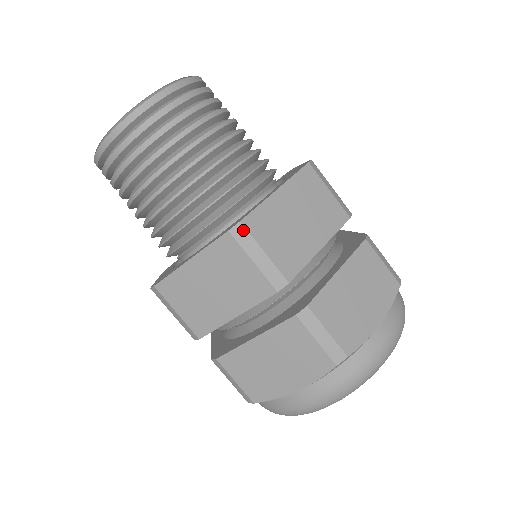
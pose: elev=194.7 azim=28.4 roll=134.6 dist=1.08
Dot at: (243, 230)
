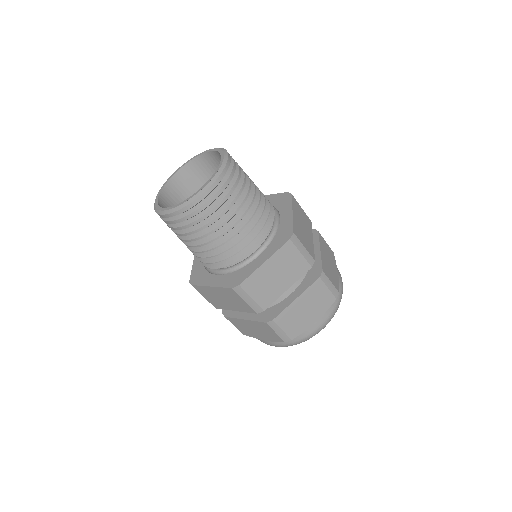
Dot at: (295, 237)
